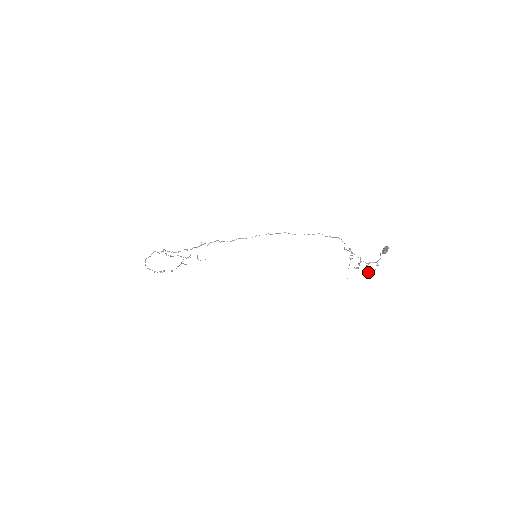
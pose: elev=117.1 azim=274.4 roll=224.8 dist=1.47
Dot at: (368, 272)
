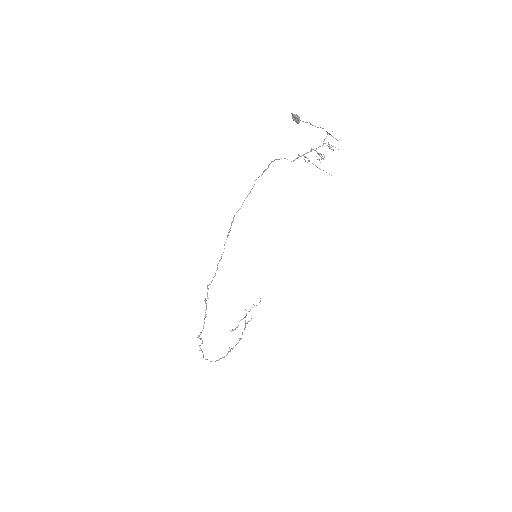
Dot at: occluded
